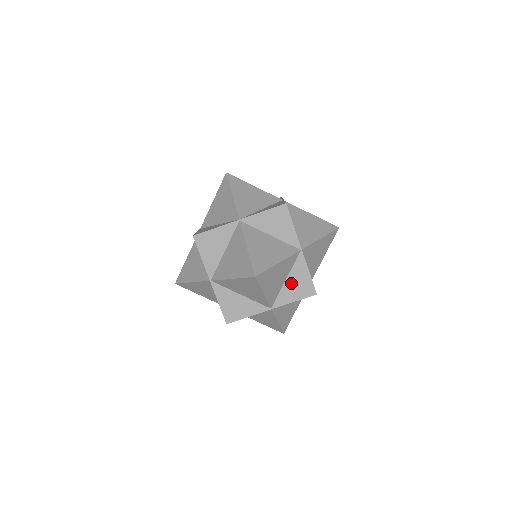
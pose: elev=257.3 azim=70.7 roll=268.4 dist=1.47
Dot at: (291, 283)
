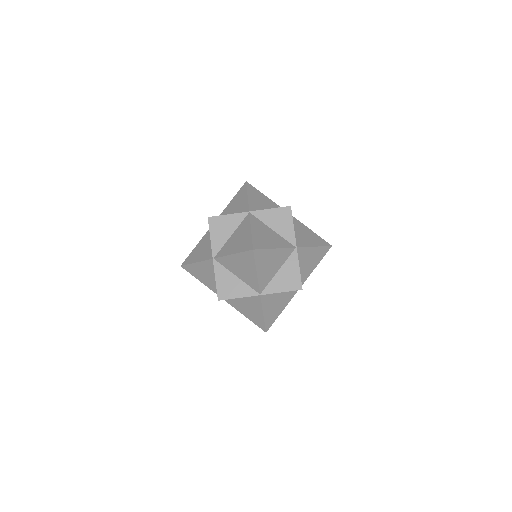
Dot at: (282, 275)
